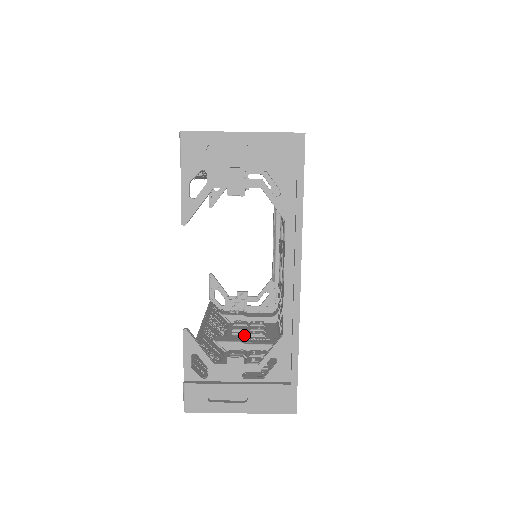
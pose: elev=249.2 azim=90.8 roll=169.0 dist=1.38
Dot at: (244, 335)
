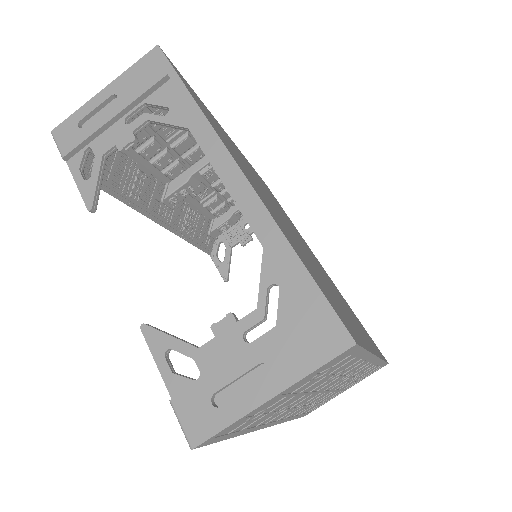
Dot at: occluded
